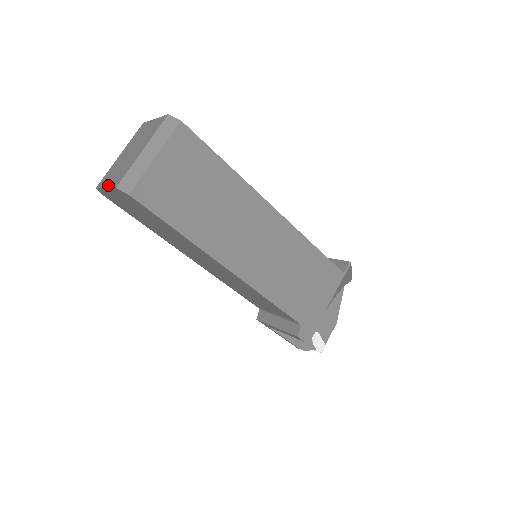
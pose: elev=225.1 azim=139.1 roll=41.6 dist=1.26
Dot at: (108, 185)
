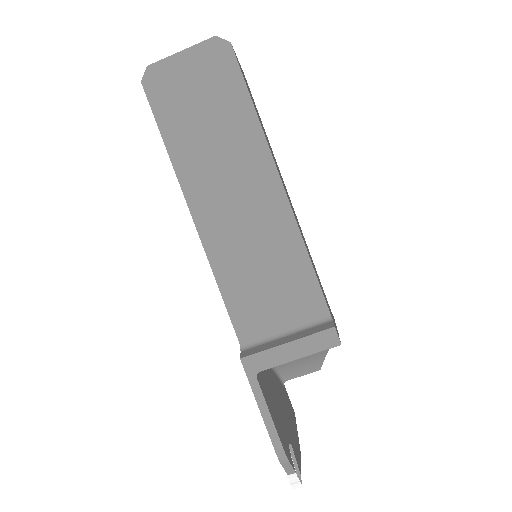
Dot at: (187, 49)
